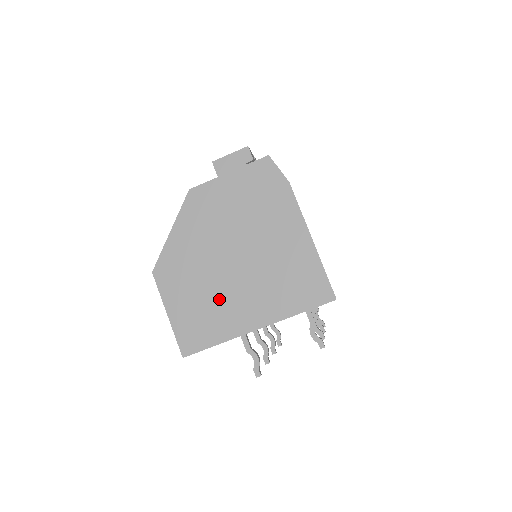
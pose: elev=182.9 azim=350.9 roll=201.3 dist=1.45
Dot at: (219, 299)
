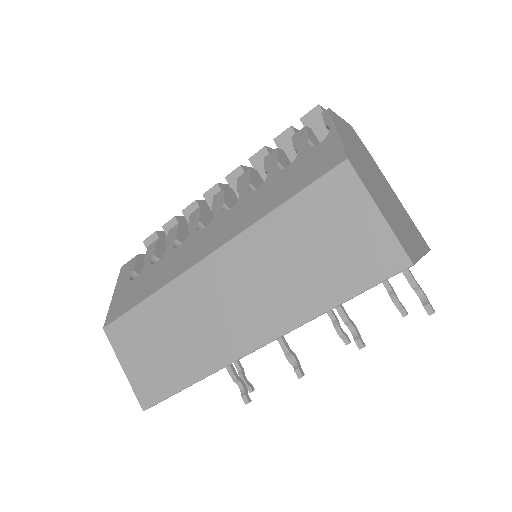
Dot at: (395, 216)
